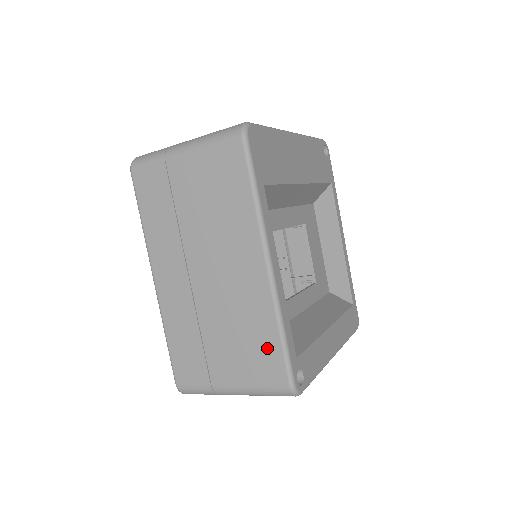
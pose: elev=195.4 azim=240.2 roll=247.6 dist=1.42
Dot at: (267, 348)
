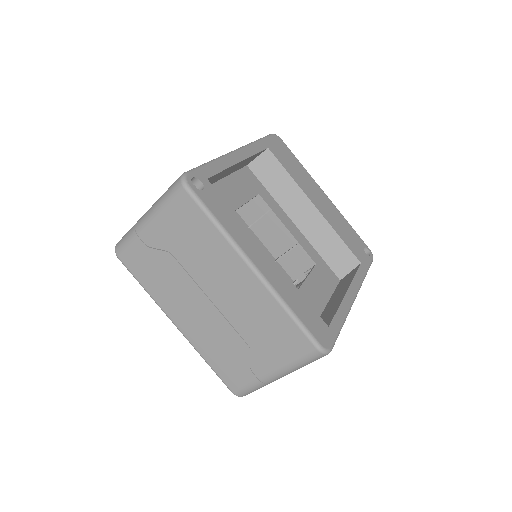
Dot at: occluded
